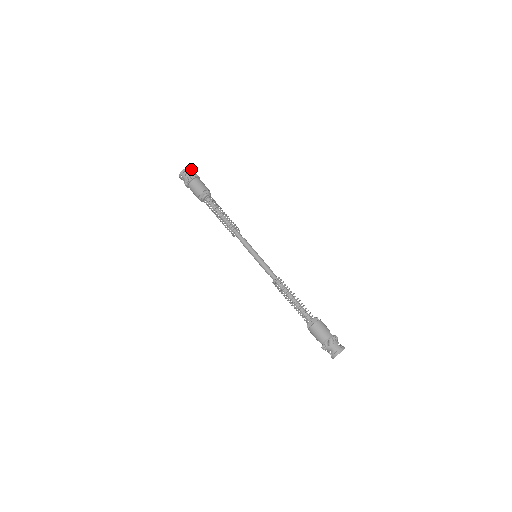
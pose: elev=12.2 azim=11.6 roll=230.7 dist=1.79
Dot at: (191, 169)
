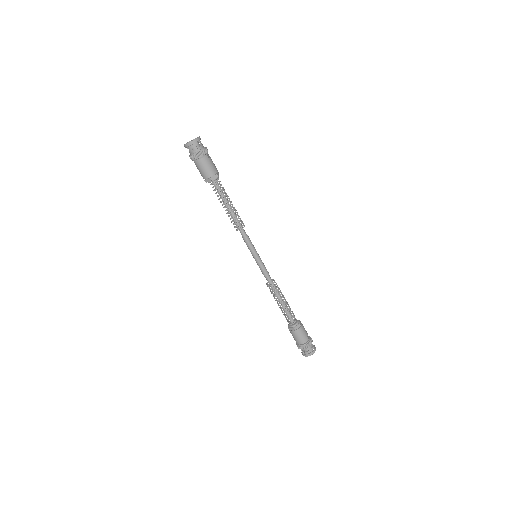
Dot at: (200, 139)
